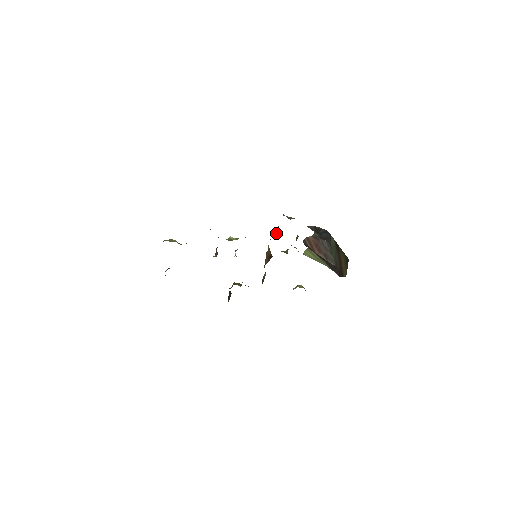
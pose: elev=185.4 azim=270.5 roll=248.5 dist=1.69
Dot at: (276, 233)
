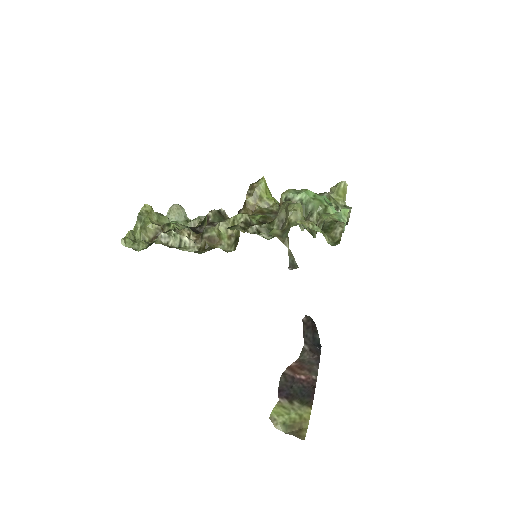
Dot at: (286, 213)
